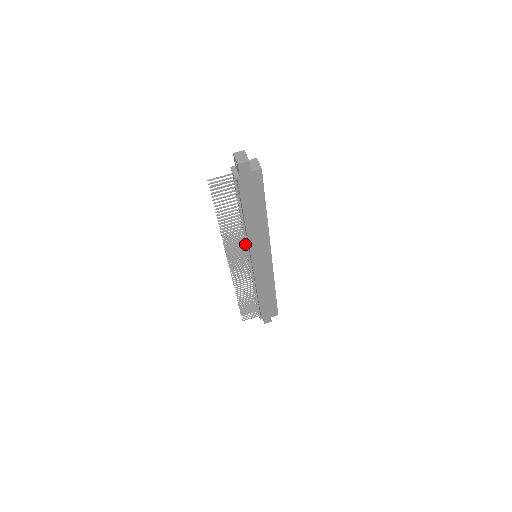
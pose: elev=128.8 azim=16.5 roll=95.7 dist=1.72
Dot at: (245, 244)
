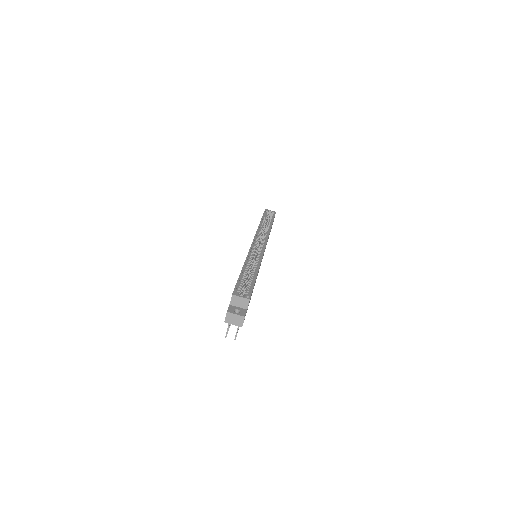
Dot at: occluded
